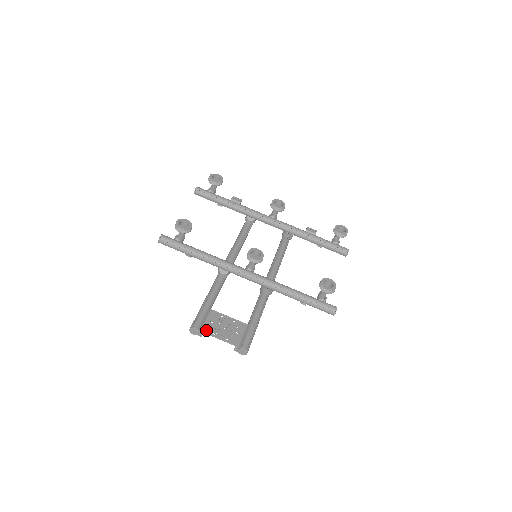
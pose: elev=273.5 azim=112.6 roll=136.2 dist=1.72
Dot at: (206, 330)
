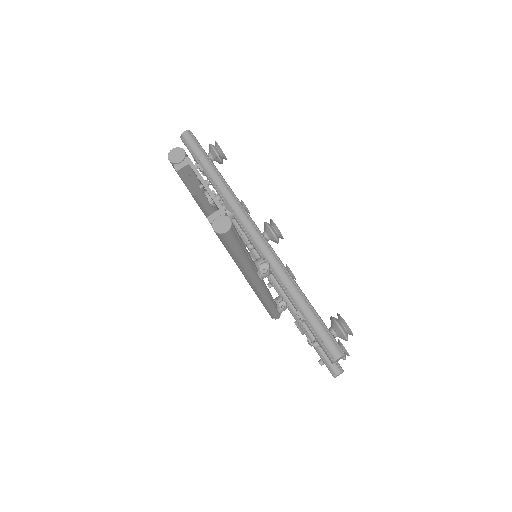
Dot at: occluded
